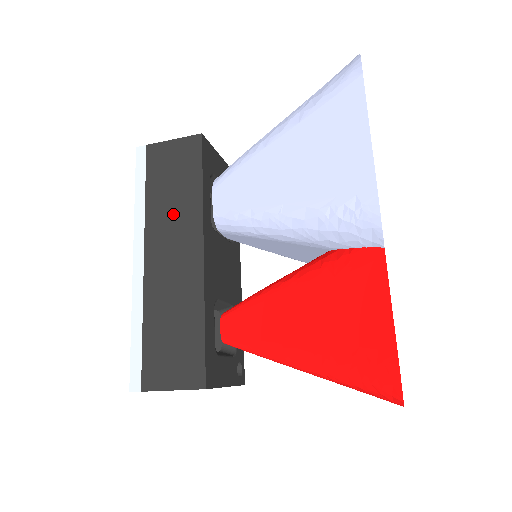
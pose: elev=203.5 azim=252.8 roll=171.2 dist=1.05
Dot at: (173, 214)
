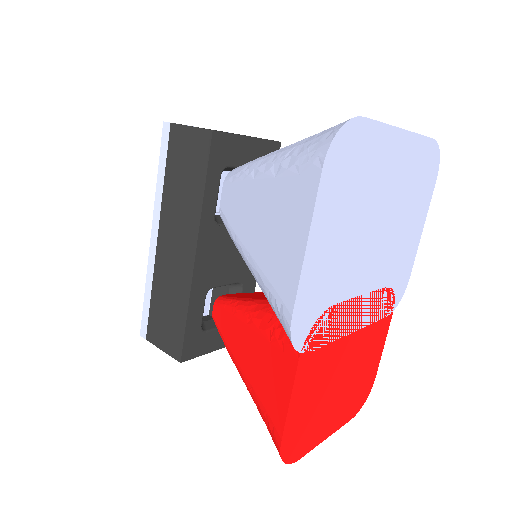
Dot at: (180, 207)
